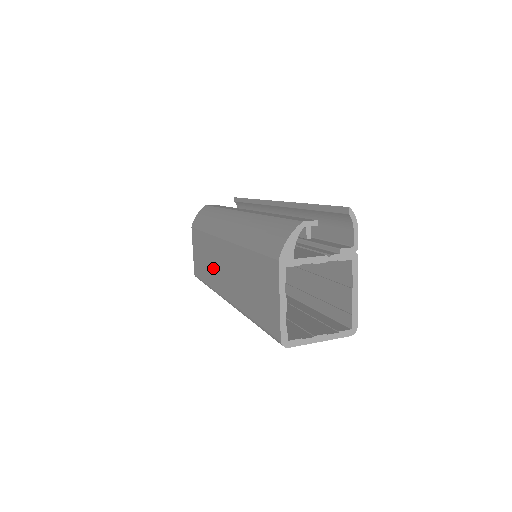
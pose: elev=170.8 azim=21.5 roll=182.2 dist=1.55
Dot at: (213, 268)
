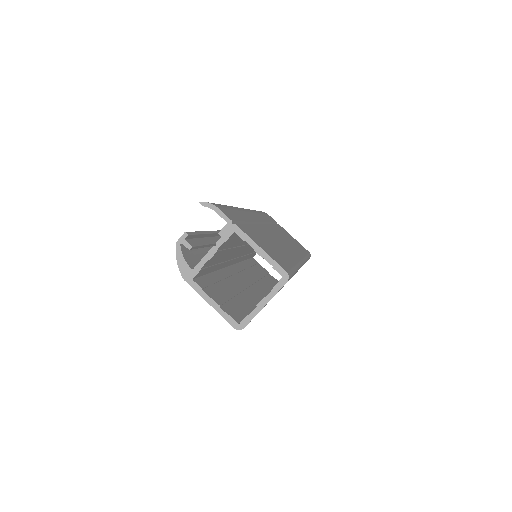
Dot at: occluded
